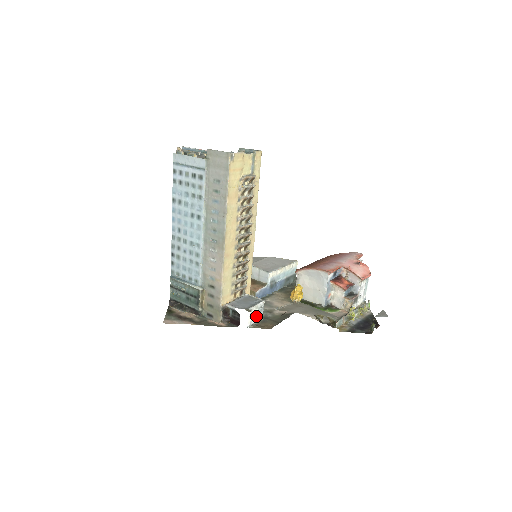
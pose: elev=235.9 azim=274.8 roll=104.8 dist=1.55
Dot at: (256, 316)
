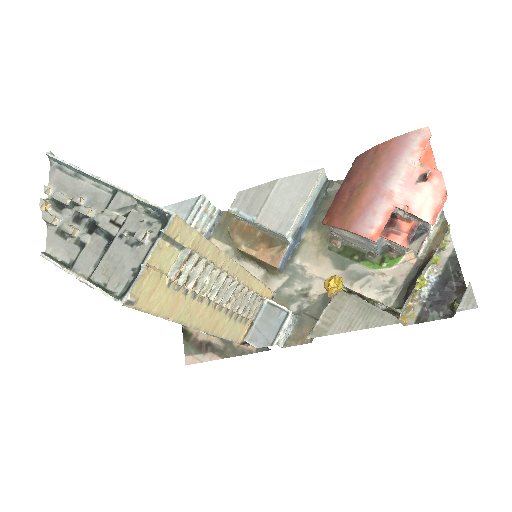
Dot at: (287, 331)
